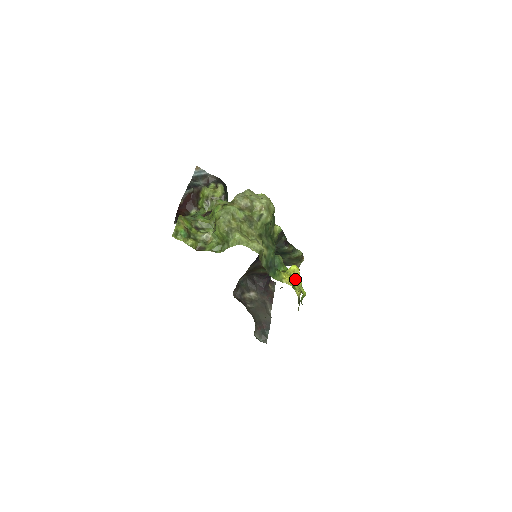
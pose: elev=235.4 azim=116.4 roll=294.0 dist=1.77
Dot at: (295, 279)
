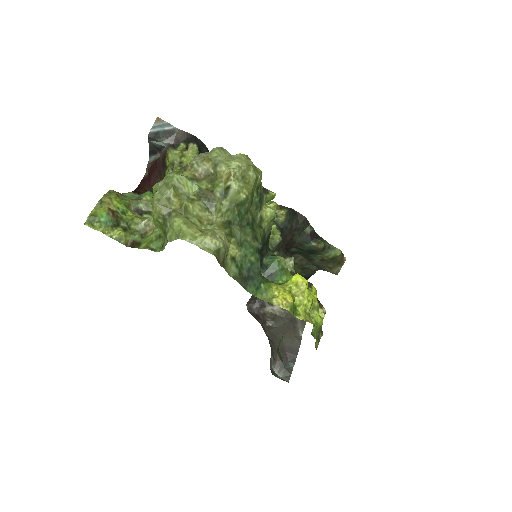
Dot at: (298, 298)
